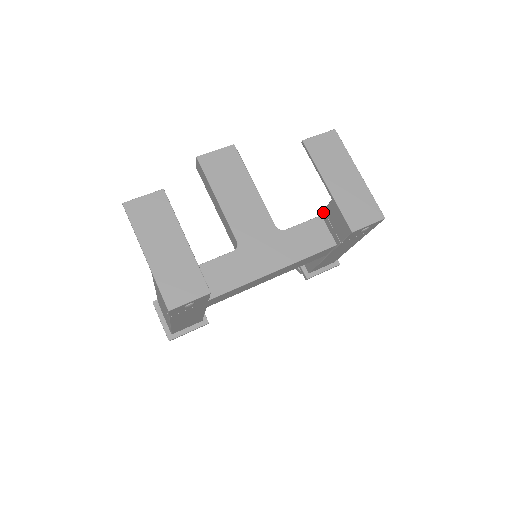
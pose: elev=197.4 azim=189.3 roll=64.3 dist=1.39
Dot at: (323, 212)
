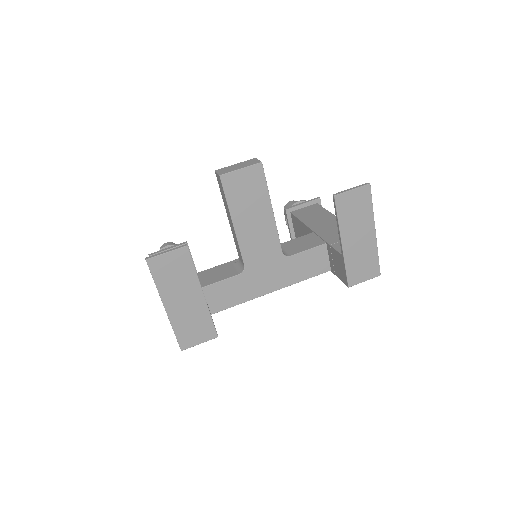
Dot at: (329, 245)
